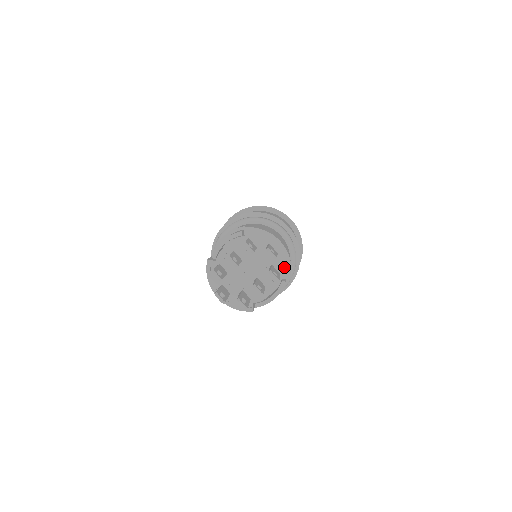
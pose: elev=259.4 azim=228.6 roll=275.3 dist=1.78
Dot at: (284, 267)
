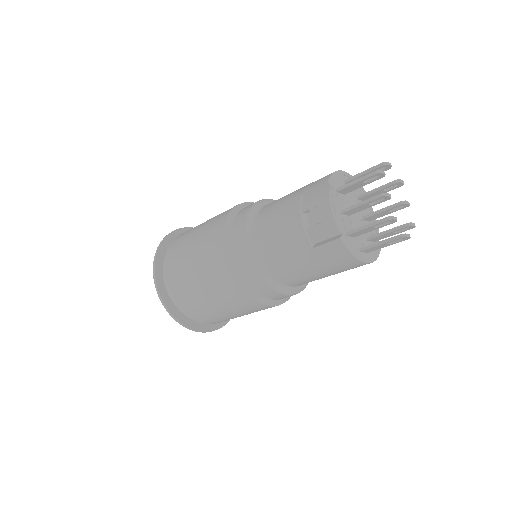
Dot at: (360, 191)
